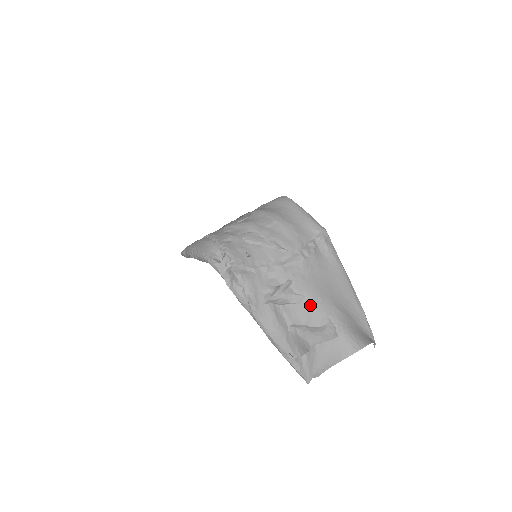
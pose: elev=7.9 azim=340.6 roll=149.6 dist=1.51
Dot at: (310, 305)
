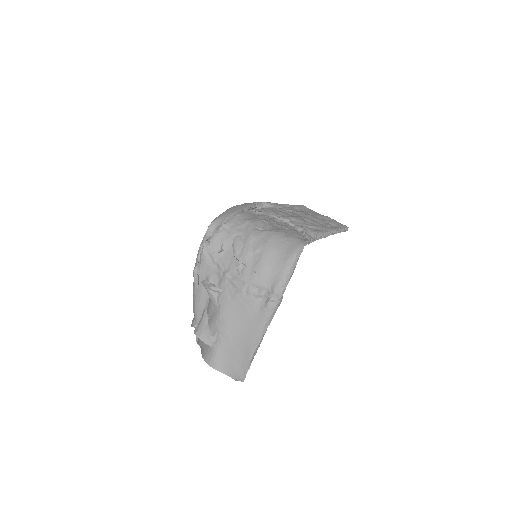
Dot at: (216, 315)
